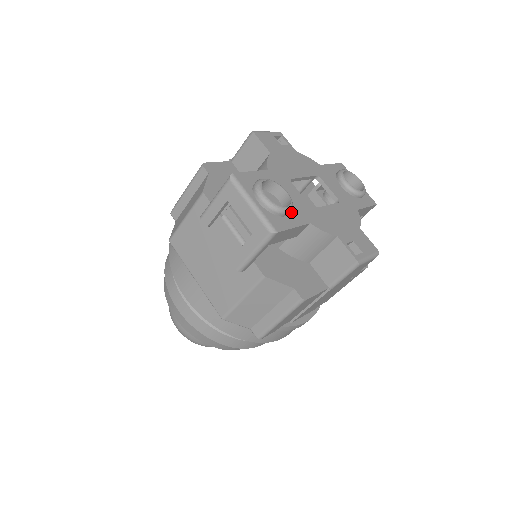
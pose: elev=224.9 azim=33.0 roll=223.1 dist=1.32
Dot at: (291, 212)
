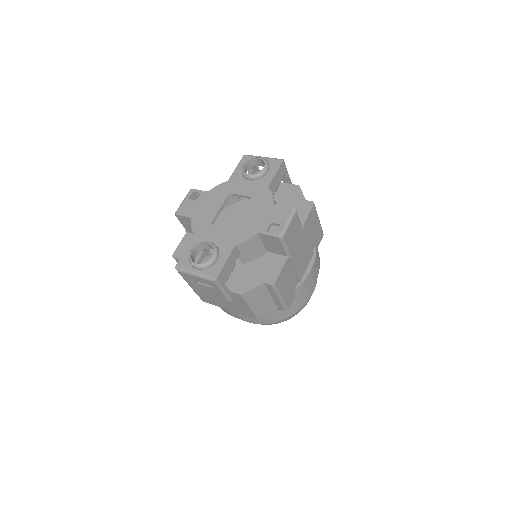
Dot at: (220, 252)
